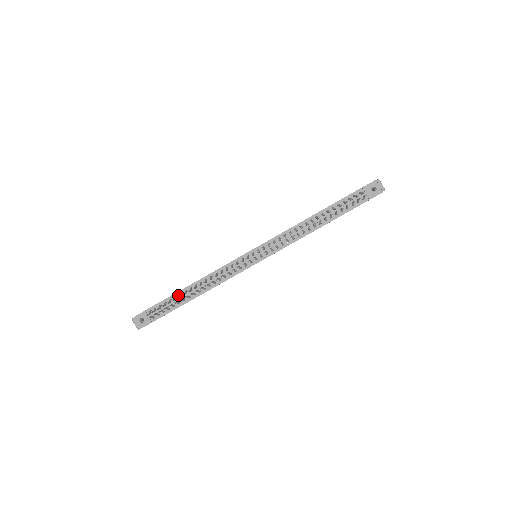
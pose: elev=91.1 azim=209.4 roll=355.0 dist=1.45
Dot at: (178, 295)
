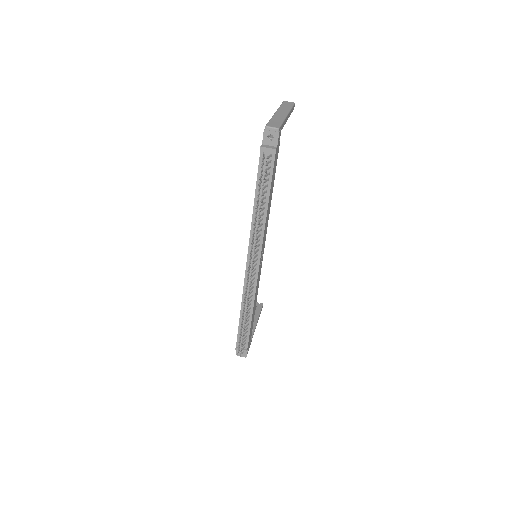
Dot at: (241, 324)
